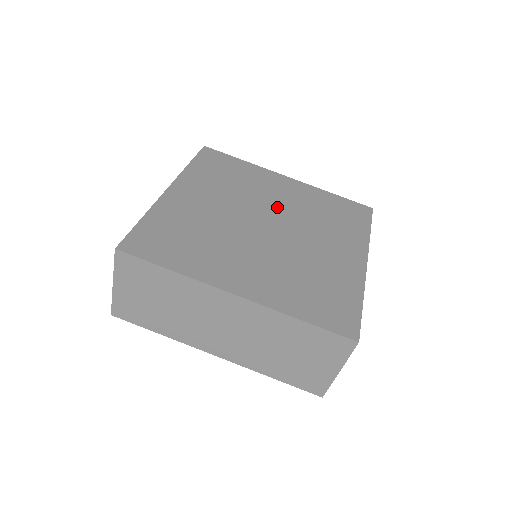
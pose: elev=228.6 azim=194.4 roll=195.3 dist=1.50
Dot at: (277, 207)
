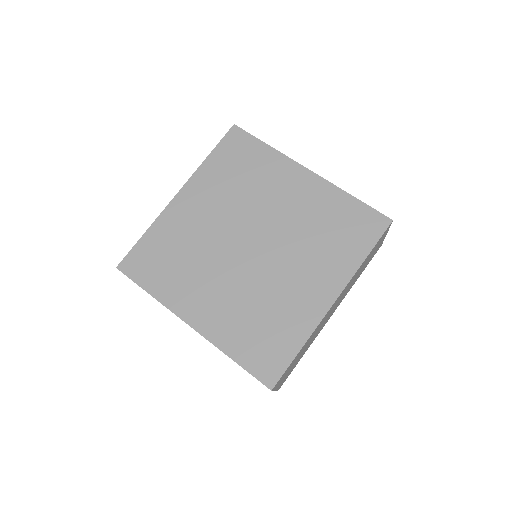
Dot at: (273, 219)
